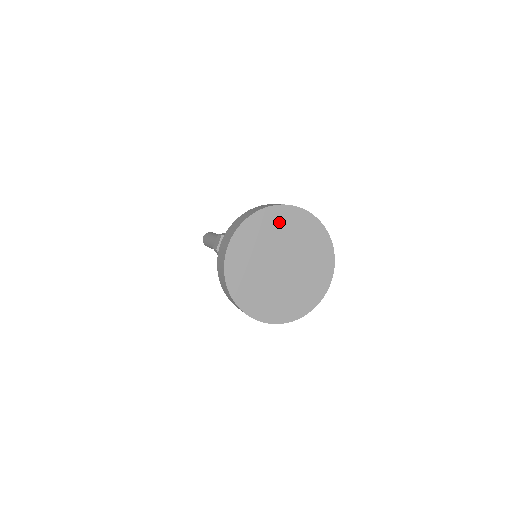
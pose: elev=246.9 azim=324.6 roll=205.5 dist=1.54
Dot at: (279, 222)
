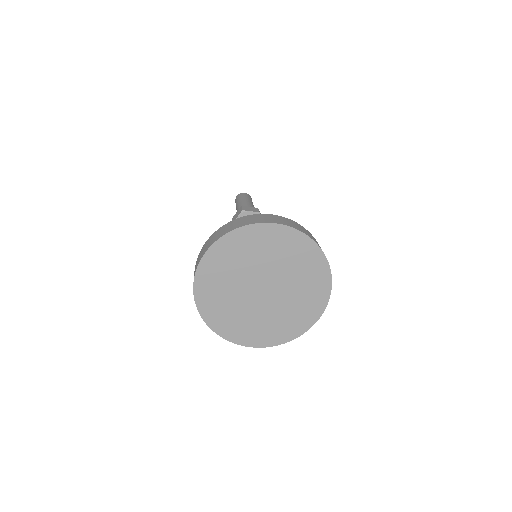
Dot at: (274, 243)
